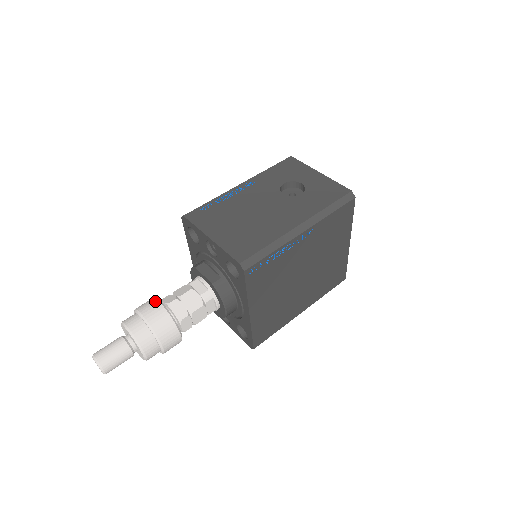
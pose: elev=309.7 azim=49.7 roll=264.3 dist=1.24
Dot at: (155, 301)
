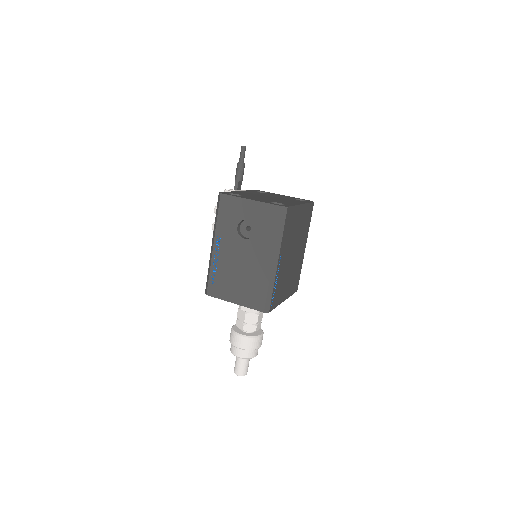
Dot at: (236, 336)
